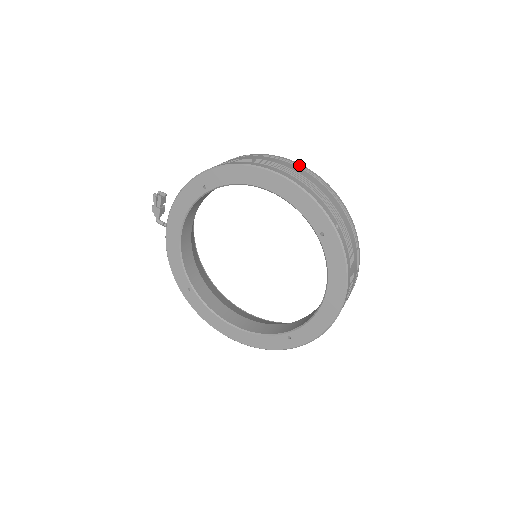
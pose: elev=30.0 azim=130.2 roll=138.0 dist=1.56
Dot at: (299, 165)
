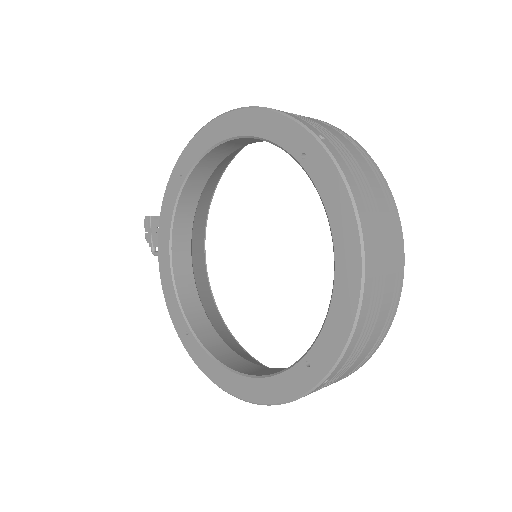
Dot at: occluded
